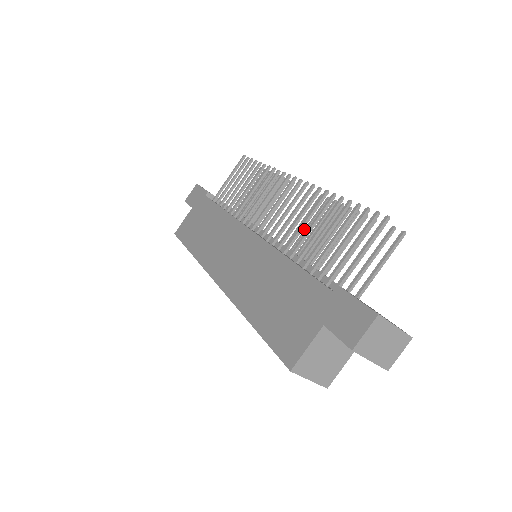
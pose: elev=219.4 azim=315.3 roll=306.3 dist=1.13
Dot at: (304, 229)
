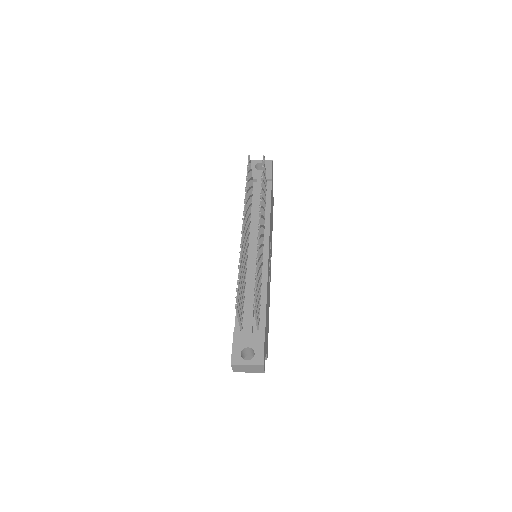
Dot at: occluded
